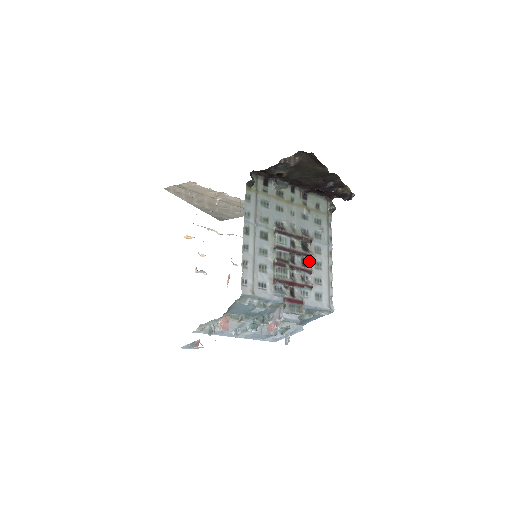
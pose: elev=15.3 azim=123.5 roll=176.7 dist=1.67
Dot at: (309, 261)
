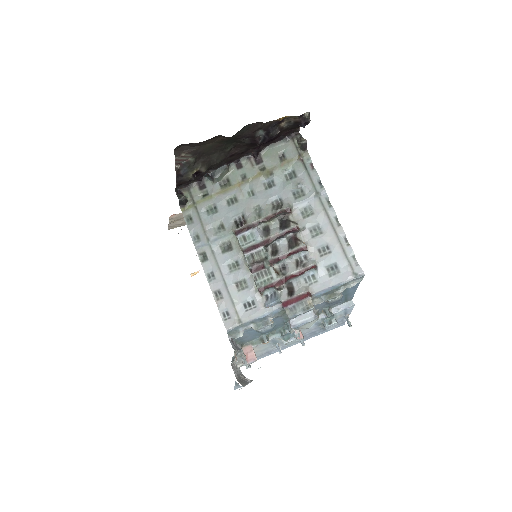
Dot at: (299, 235)
